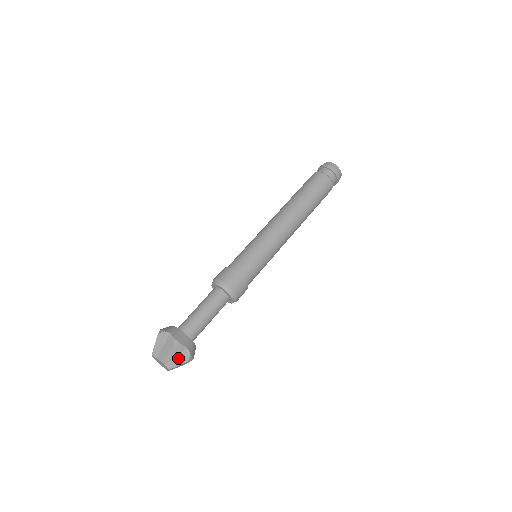
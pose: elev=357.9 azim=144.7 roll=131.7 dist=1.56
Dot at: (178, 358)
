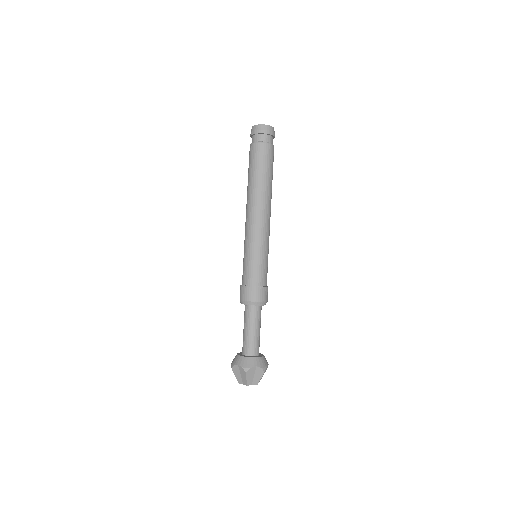
Dot at: occluded
